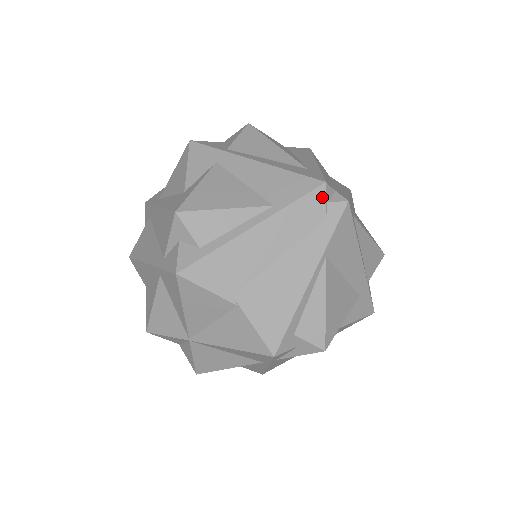
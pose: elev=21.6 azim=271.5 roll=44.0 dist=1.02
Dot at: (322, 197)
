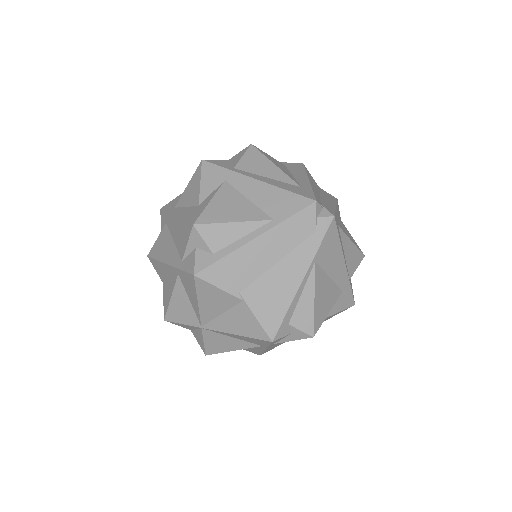
Dot at: (313, 213)
